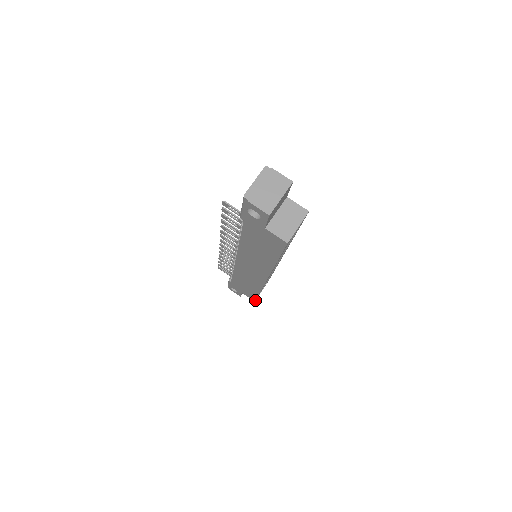
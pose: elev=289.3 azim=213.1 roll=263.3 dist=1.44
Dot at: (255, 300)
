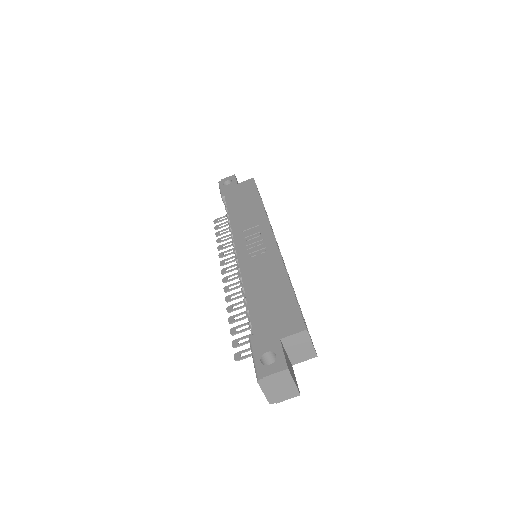
Dot at: occluded
